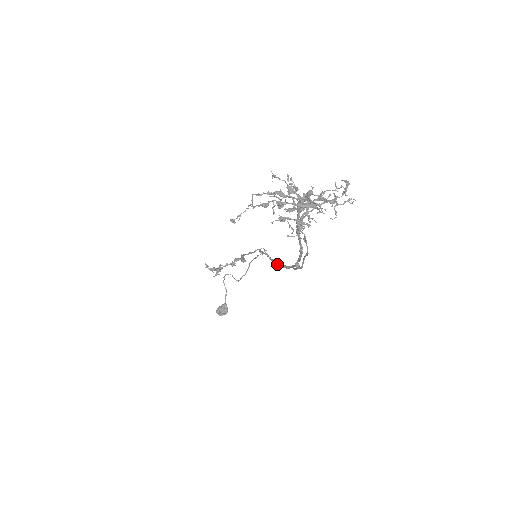
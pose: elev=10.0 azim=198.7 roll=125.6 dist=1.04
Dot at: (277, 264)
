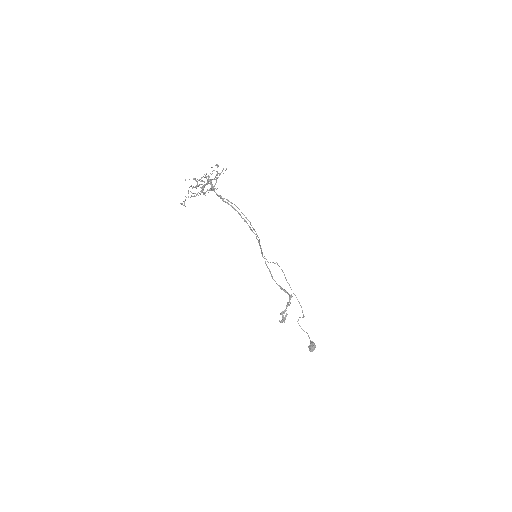
Dot at: occluded
